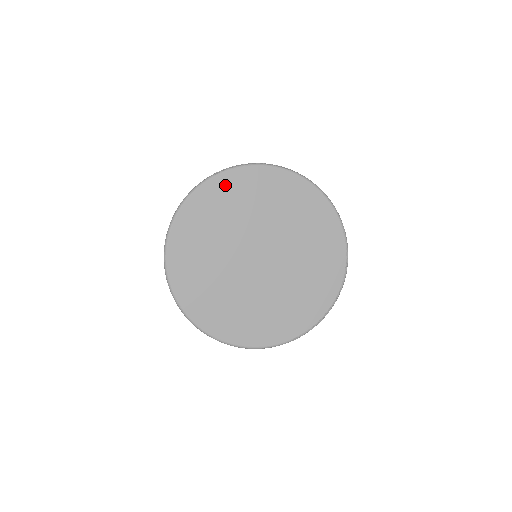
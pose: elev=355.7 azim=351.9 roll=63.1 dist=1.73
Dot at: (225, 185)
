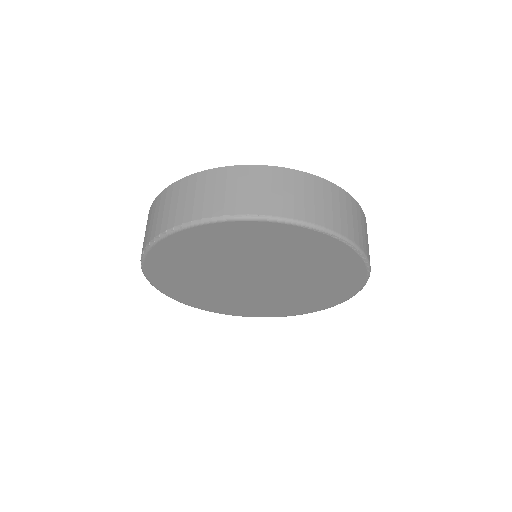
Dot at: (159, 267)
